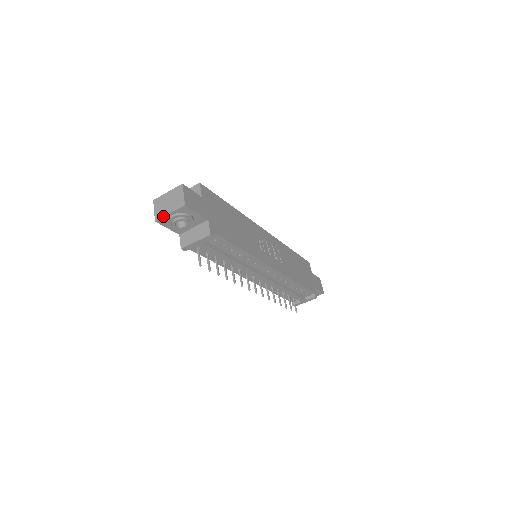
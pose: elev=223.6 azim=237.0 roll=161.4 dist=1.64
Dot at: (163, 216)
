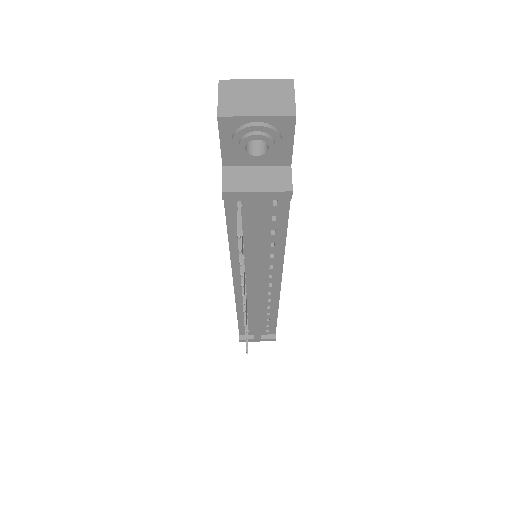
Dot at: (240, 114)
